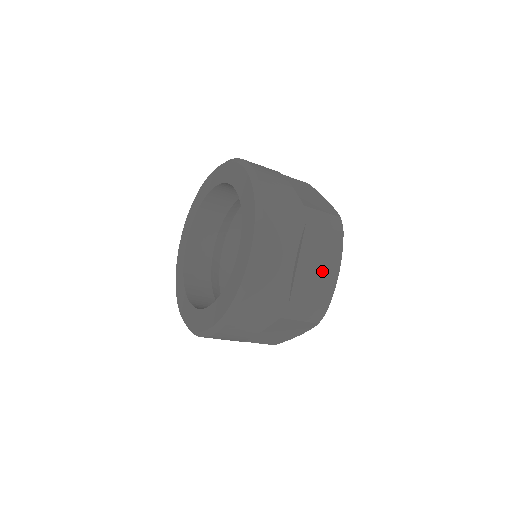
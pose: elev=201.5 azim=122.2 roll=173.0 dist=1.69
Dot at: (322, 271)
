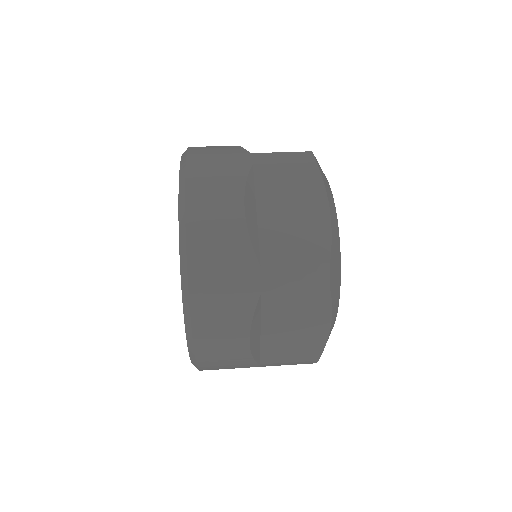
Dot at: occluded
